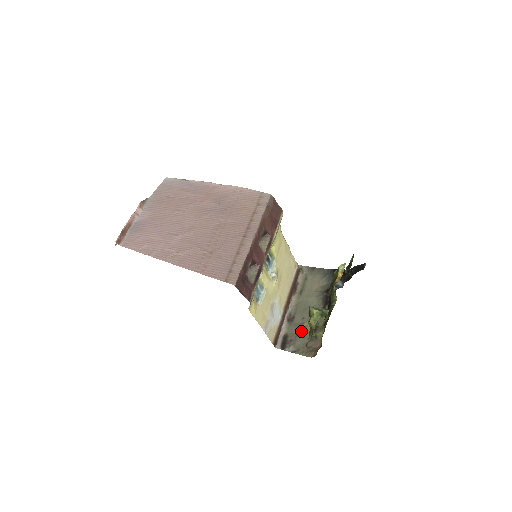
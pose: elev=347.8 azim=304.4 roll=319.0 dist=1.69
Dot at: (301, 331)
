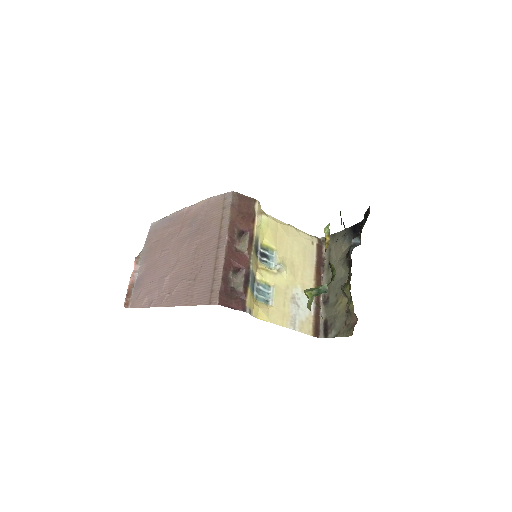
Dot at: (337, 310)
